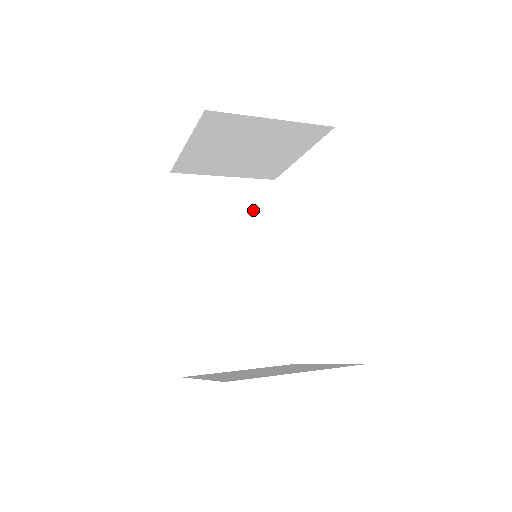
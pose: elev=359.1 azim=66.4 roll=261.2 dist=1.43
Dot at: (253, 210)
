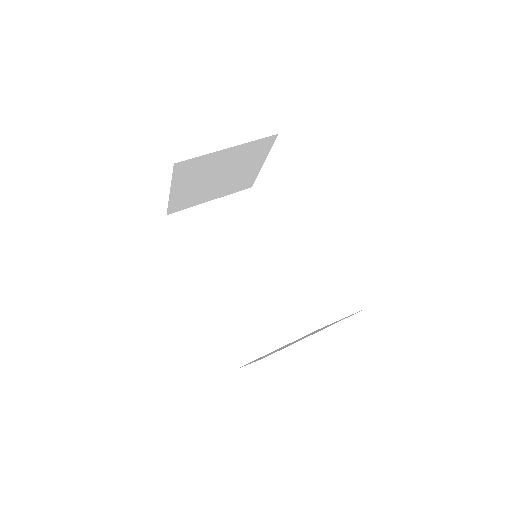
Dot at: (243, 219)
